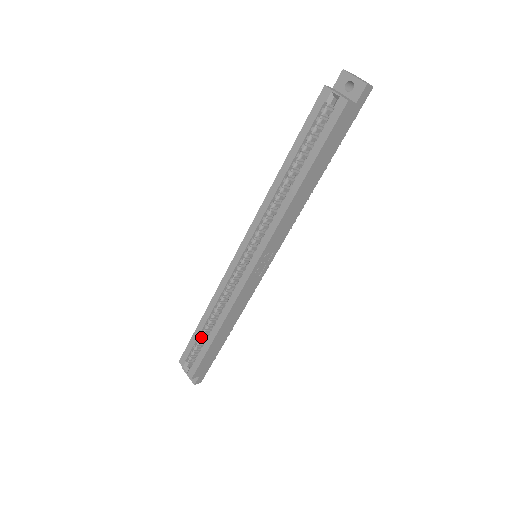
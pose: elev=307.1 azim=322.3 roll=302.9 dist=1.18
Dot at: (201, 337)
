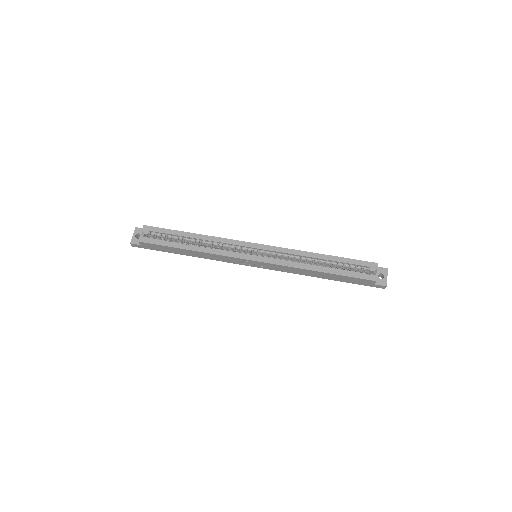
Dot at: (176, 237)
